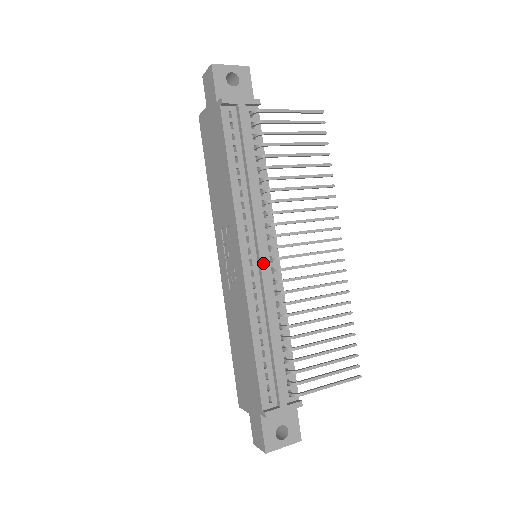
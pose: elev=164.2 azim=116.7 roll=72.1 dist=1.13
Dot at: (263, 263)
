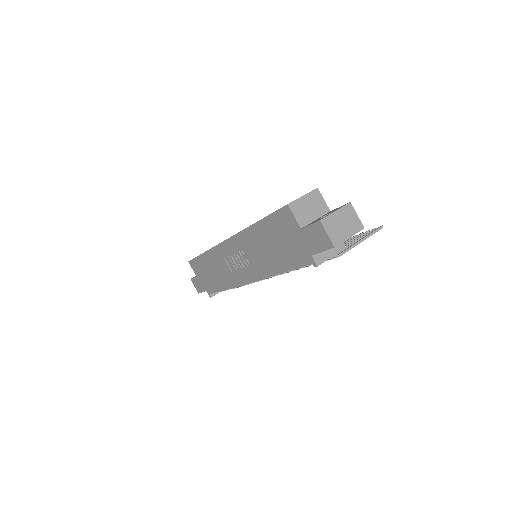
Dot at: (260, 279)
